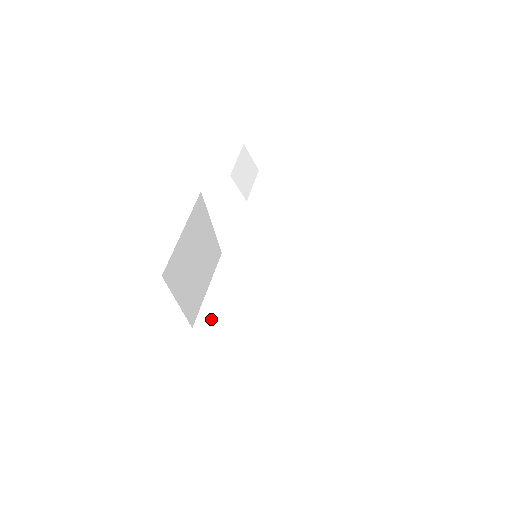
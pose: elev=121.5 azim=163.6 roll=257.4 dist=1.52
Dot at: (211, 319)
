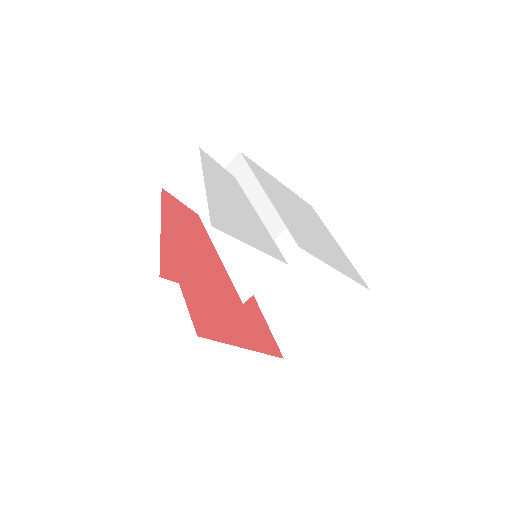
Dot at: occluded
